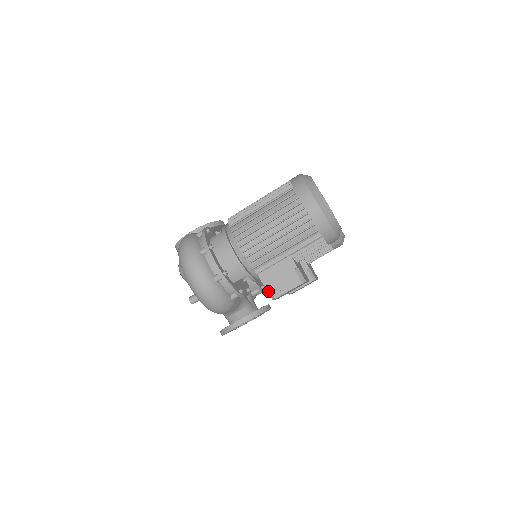
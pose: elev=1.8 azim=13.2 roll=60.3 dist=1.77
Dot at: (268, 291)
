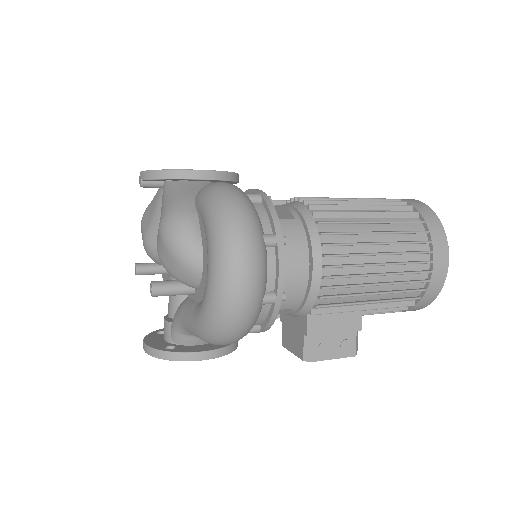
Dot at: (305, 344)
